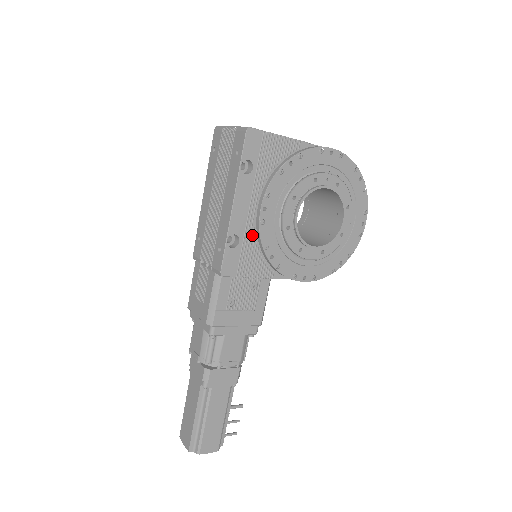
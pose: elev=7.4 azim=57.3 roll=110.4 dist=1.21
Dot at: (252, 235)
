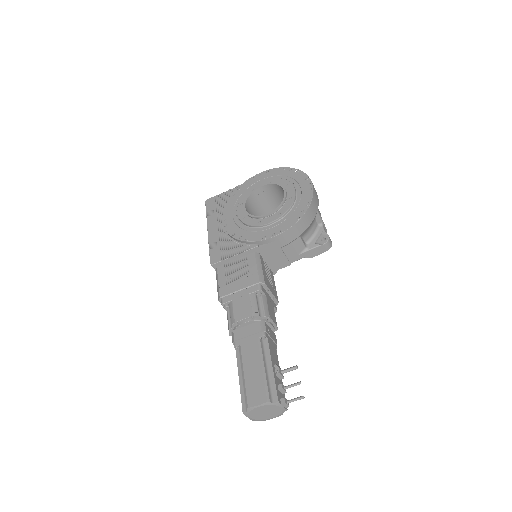
Dot at: (226, 237)
